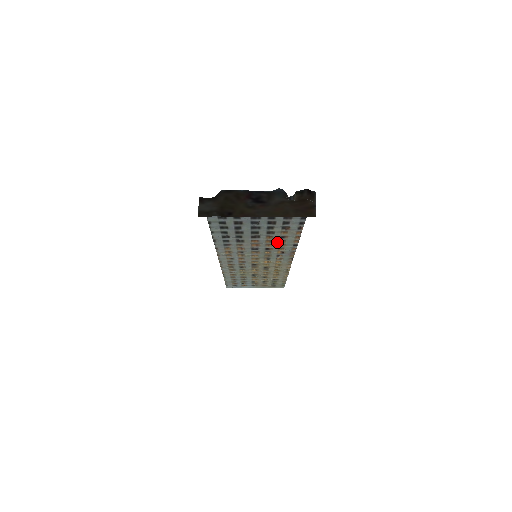
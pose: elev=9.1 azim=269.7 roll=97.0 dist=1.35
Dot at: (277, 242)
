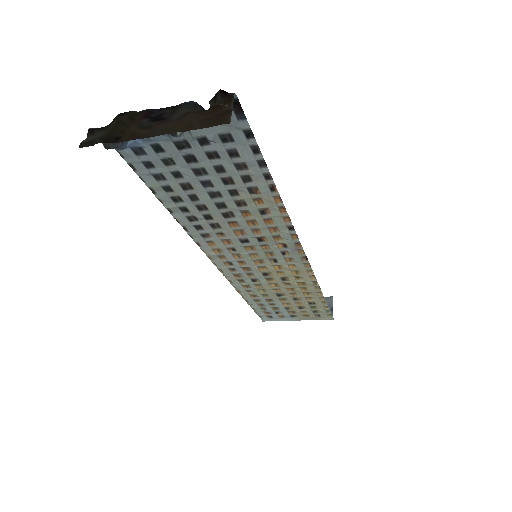
Dot at: (263, 224)
